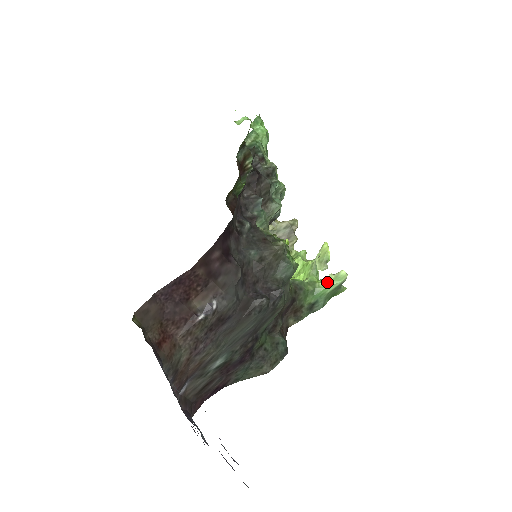
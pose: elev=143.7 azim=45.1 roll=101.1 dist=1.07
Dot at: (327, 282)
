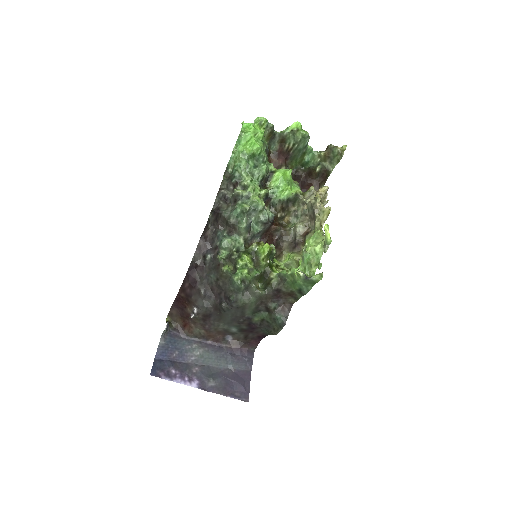
Dot at: (297, 276)
